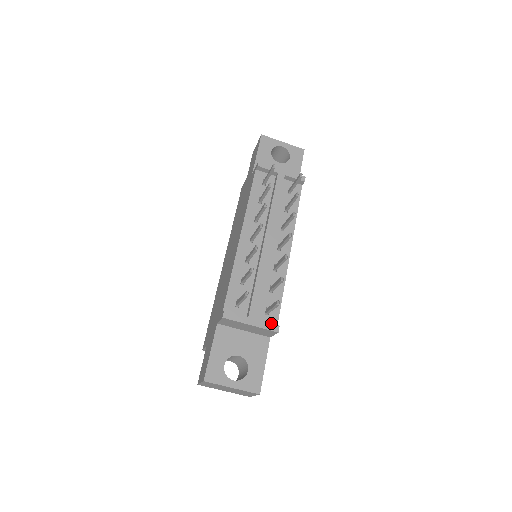
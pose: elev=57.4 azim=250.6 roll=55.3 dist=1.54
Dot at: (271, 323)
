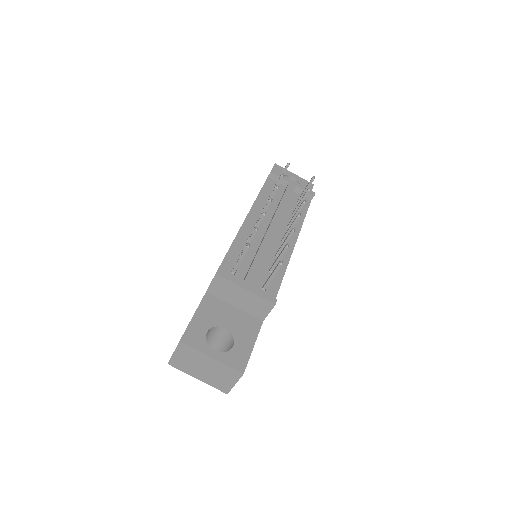
Dot at: occluded
